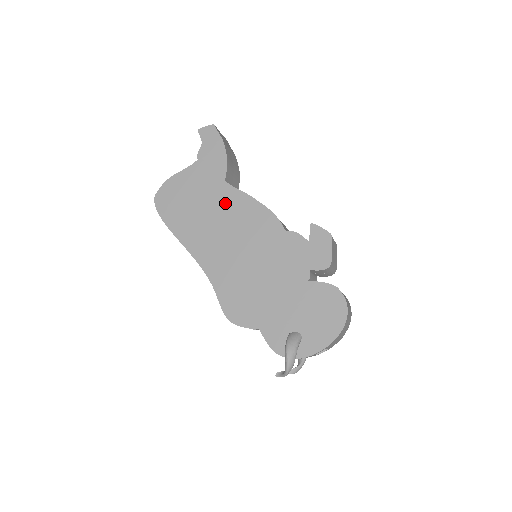
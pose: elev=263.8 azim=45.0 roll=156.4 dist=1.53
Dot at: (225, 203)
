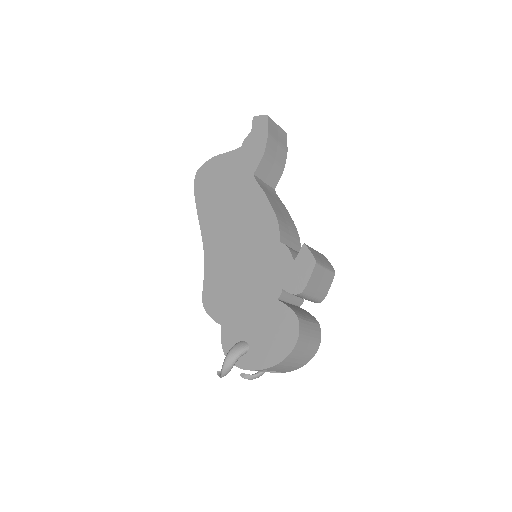
Dot at: (245, 196)
